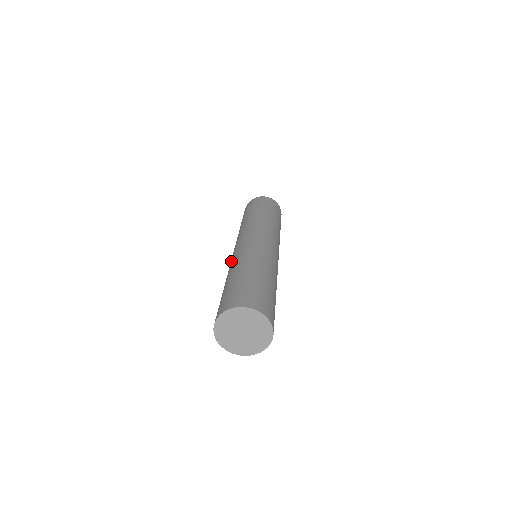
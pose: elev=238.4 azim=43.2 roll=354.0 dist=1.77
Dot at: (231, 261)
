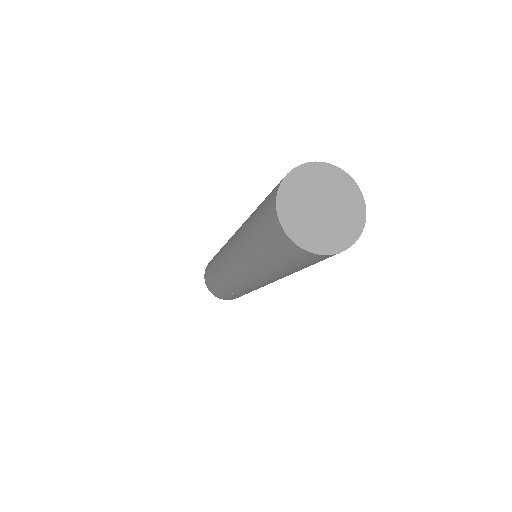
Dot at: (234, 243)
